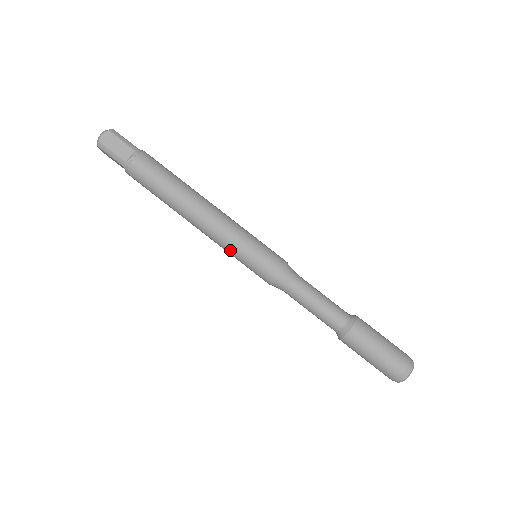
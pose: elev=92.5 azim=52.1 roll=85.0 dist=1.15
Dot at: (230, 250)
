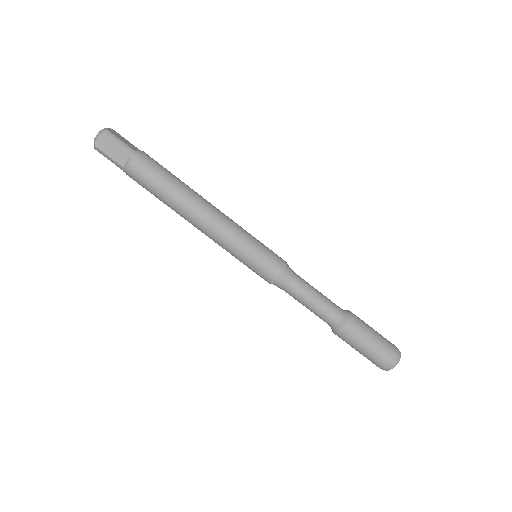
Dot at: (230, 253)
